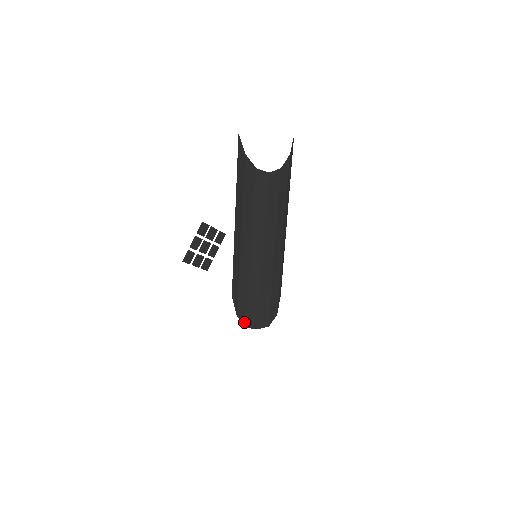
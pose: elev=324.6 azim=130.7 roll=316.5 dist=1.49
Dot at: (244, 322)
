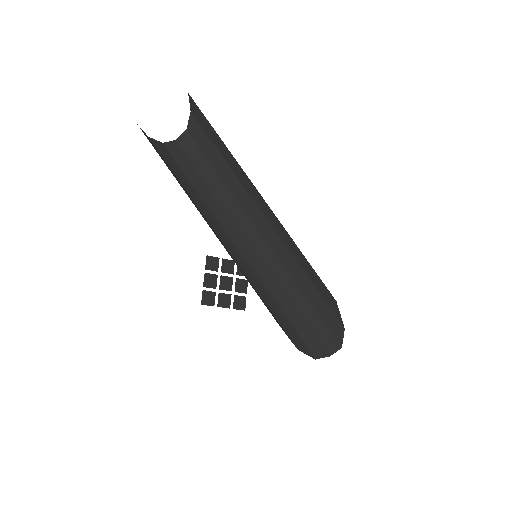
Dot at: (307, 353)
